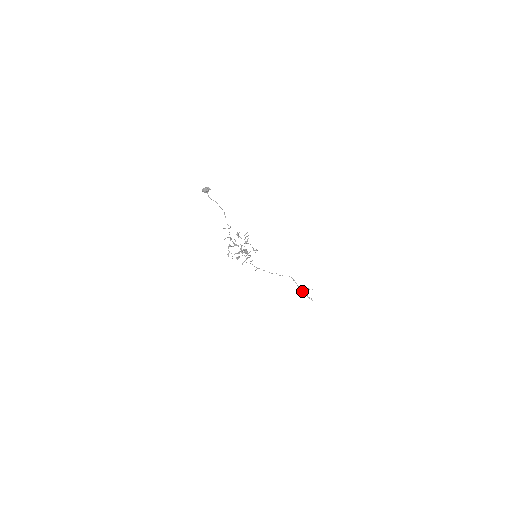
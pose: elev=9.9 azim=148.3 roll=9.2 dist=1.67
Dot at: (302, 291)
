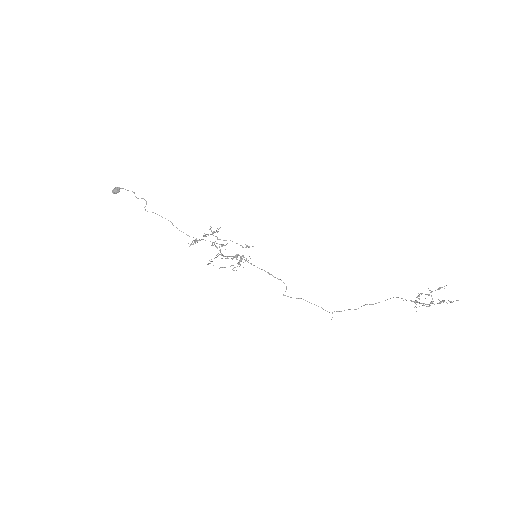
Dot at: (428, 304)
